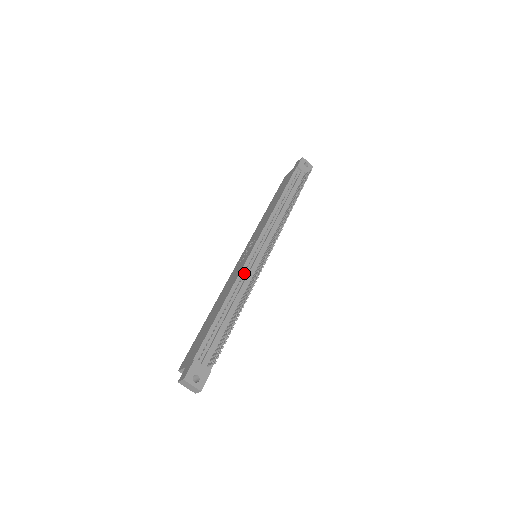
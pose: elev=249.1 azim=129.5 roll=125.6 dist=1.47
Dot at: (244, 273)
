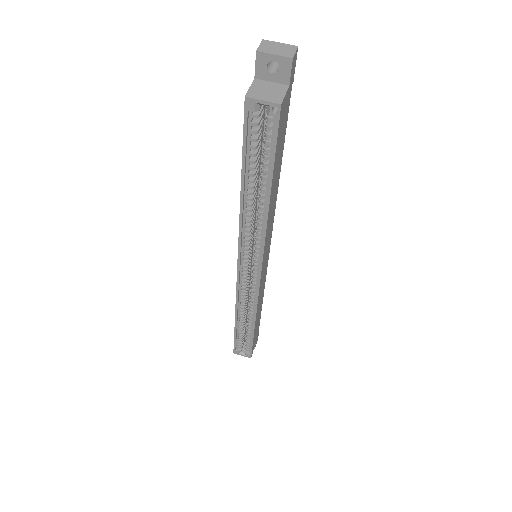
Dot at: occluded
